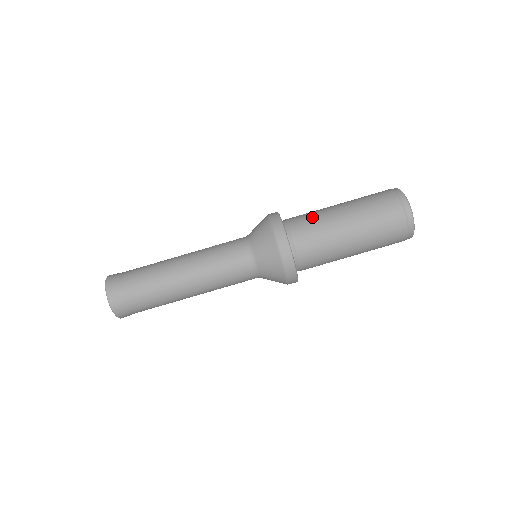
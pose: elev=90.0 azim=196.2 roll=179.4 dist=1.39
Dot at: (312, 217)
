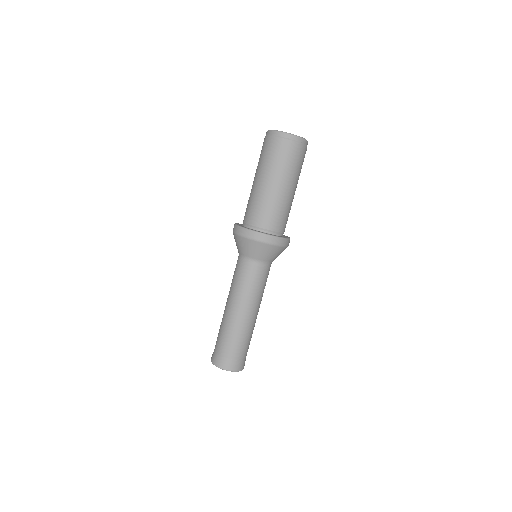
Dot at: (250, 203)
